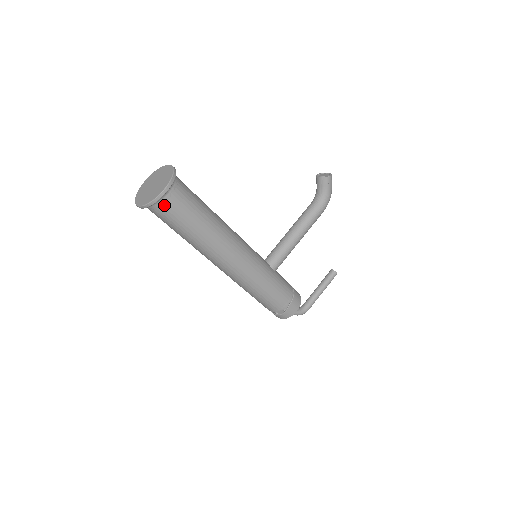
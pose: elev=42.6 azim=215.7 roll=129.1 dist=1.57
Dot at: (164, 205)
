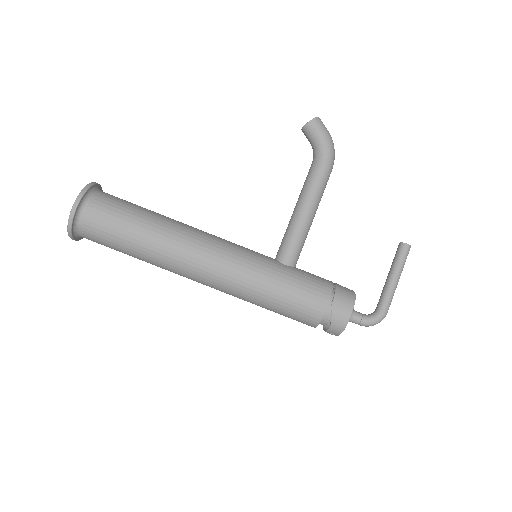
Dot at: (87, 223)
